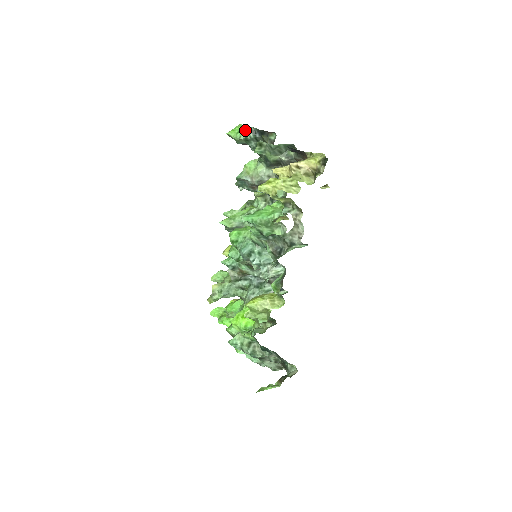
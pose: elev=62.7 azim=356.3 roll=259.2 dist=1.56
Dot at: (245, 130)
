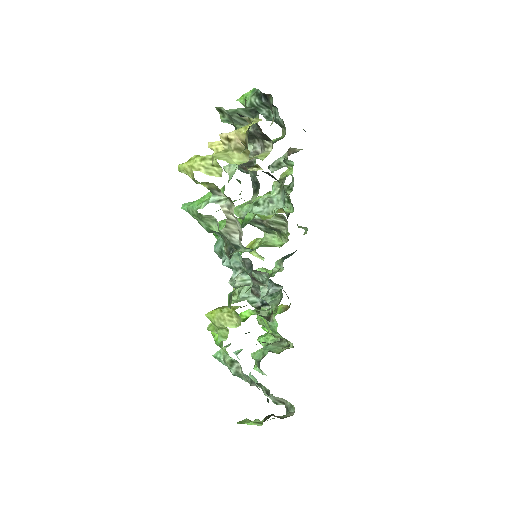
Dot at: (252, 94)
